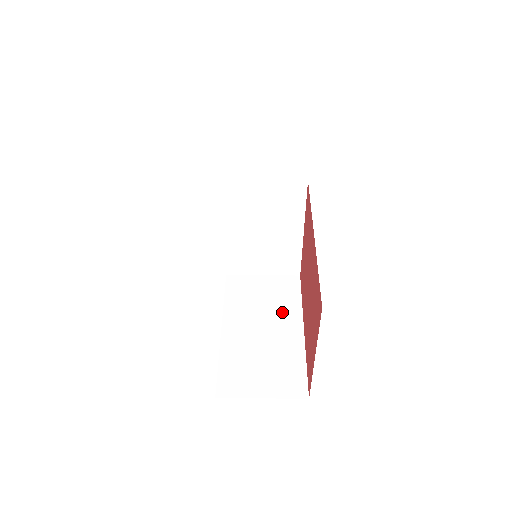
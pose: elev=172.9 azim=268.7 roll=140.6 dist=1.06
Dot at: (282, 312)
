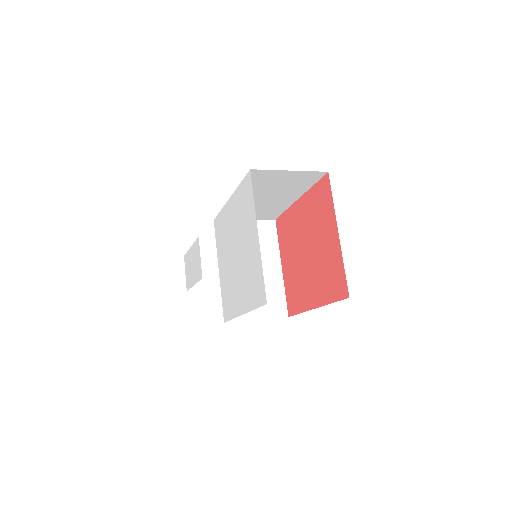
Dot at: occluded
